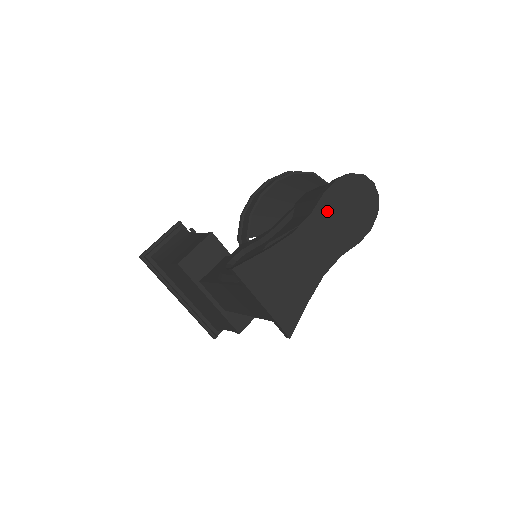
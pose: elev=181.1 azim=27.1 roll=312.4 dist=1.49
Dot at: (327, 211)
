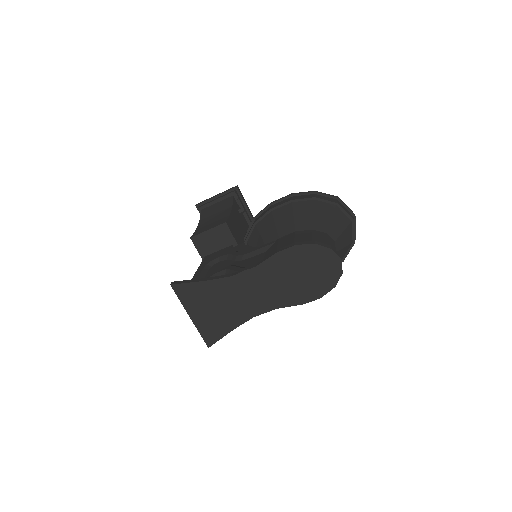
Dot at: (275, 269)
